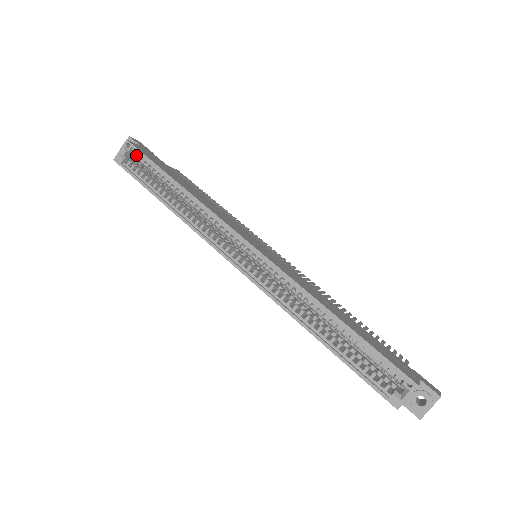
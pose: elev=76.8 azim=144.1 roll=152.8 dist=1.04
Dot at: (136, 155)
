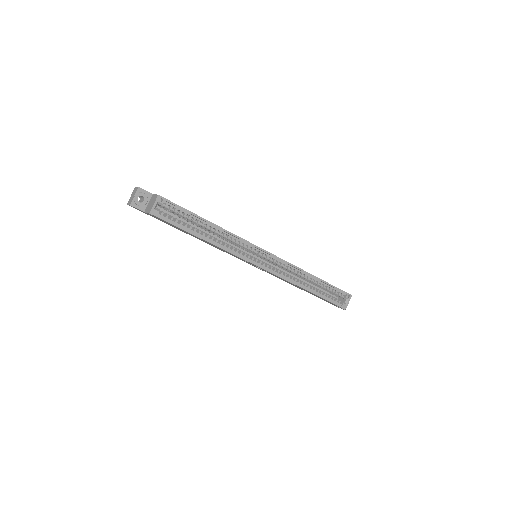
Dot at: (166, 206)
